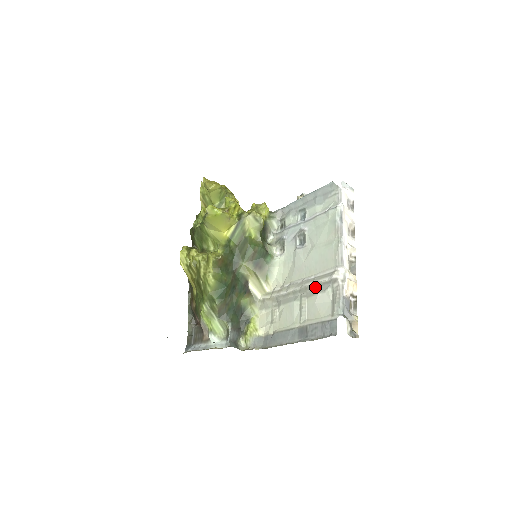
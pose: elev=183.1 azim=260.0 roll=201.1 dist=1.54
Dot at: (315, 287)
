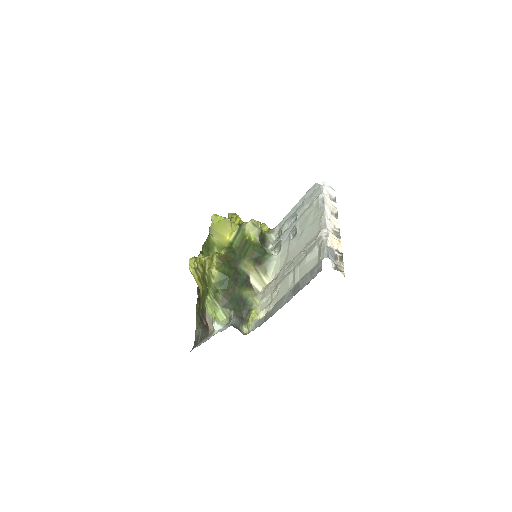
Dot at: (305, 253)
